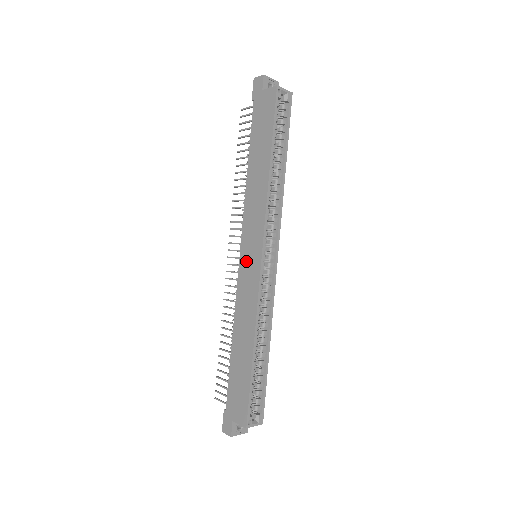
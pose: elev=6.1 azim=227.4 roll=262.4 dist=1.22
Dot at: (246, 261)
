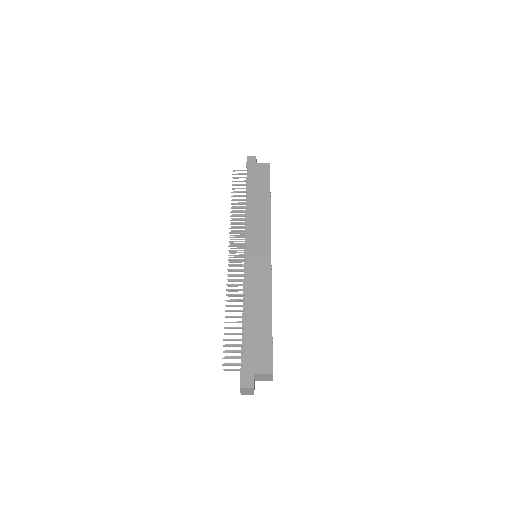
Dot at: (254, 255)
